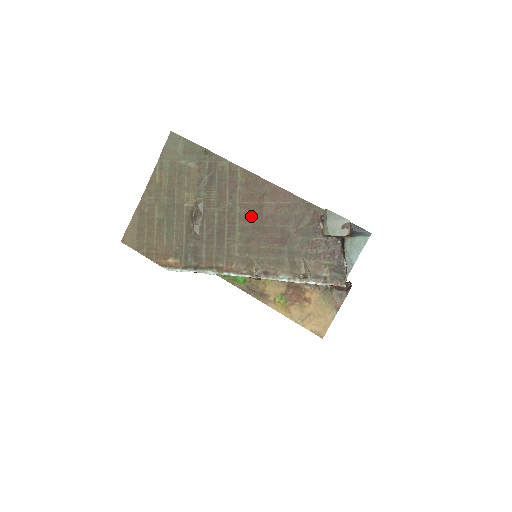
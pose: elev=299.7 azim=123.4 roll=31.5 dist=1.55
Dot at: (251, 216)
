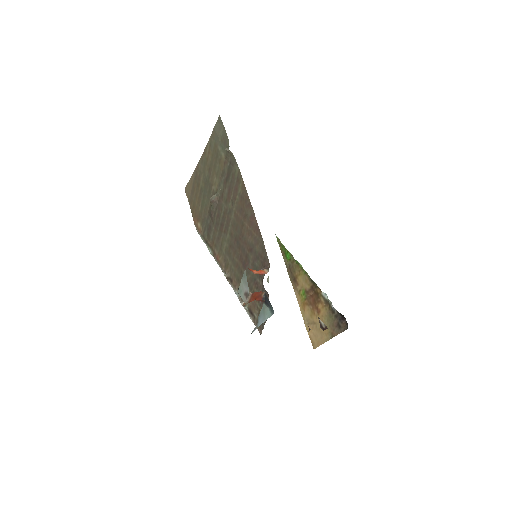
Dot at: (237, 227)
